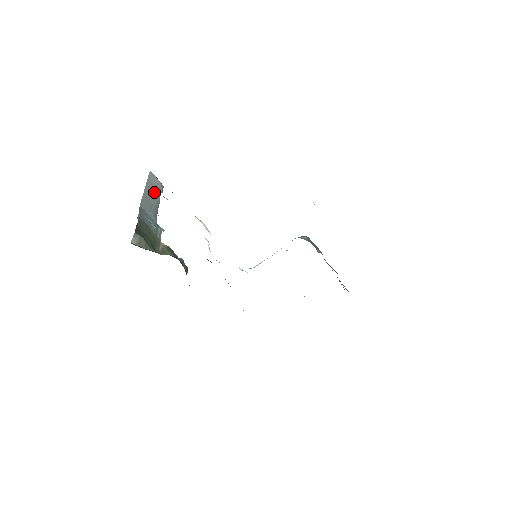
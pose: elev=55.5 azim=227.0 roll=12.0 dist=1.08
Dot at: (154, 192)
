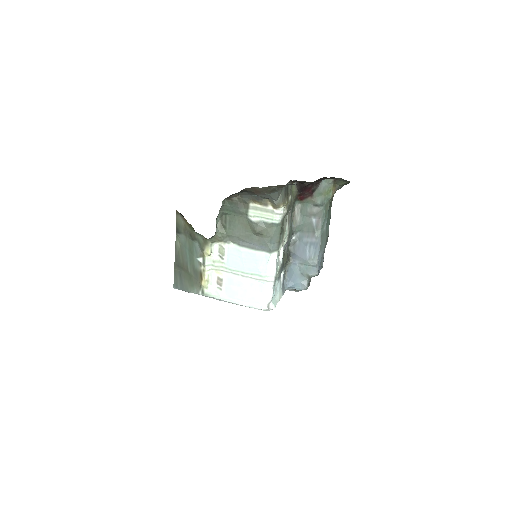
Dot at: occluded
